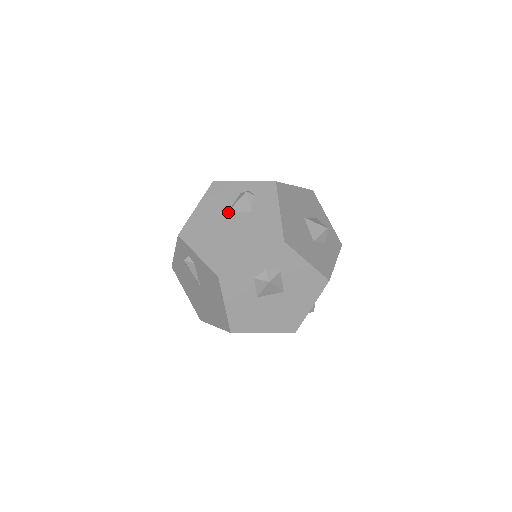
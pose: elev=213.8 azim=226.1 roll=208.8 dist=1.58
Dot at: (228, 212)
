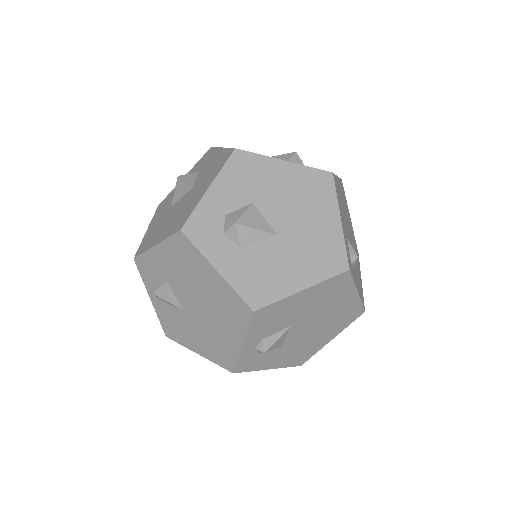
Dot at: occluded
